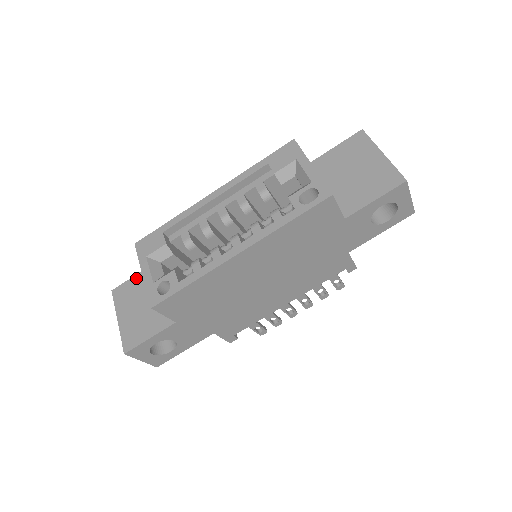
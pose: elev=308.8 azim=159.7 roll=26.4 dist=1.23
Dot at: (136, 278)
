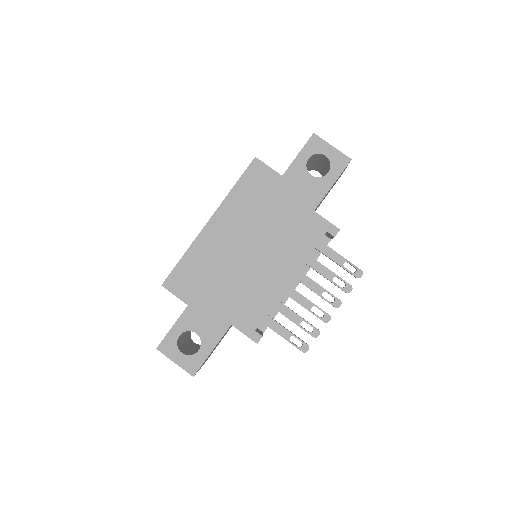
Dot at: occluded
